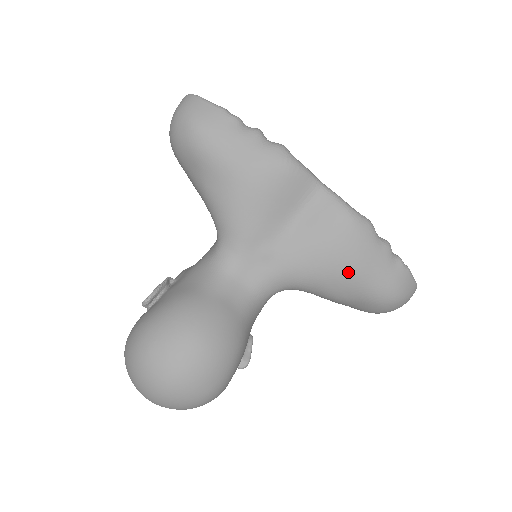
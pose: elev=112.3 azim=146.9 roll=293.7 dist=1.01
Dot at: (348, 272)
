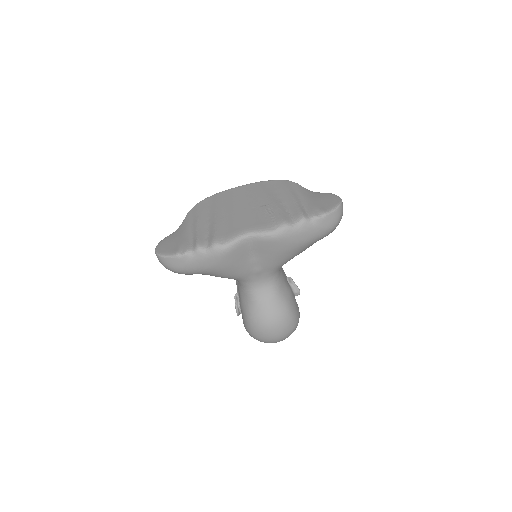
Dot at: (298, 248)
